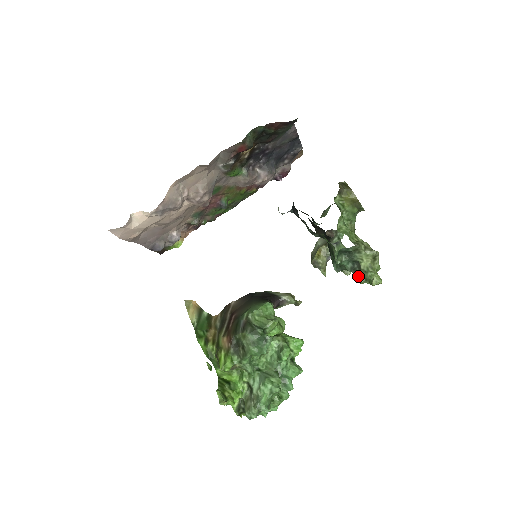
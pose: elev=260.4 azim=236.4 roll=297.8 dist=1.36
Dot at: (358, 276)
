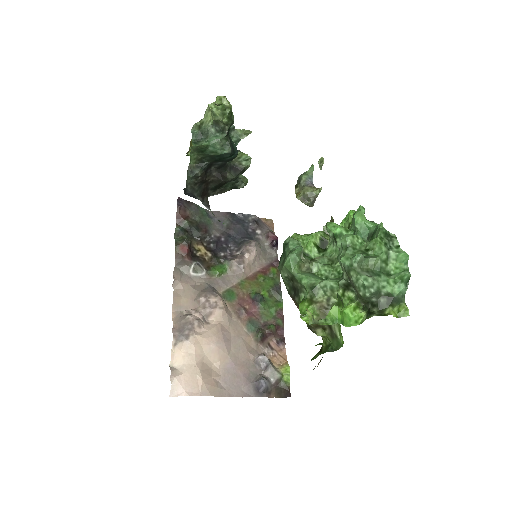
Dot at: (223, 124)
